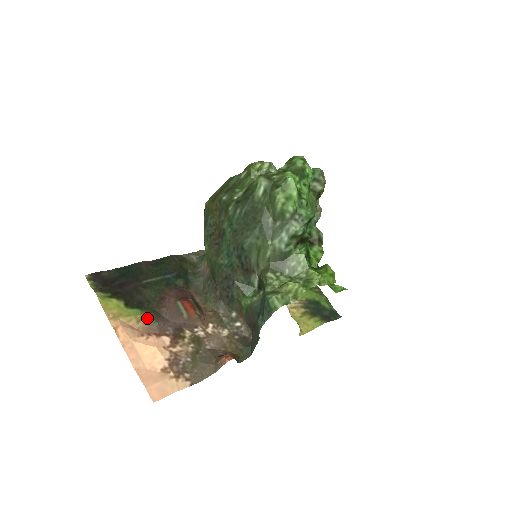
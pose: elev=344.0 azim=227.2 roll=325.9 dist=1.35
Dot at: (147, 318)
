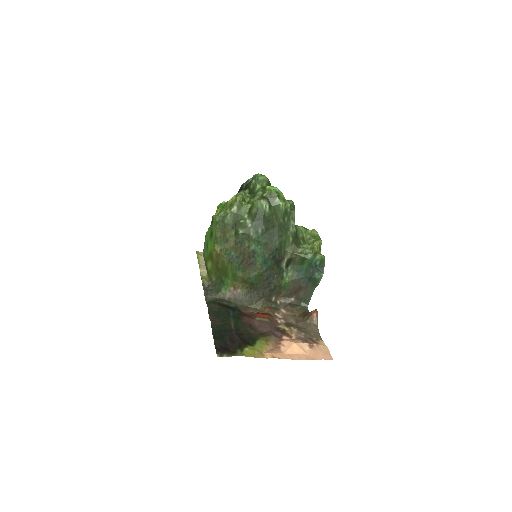
Dot at: (266, 339)
